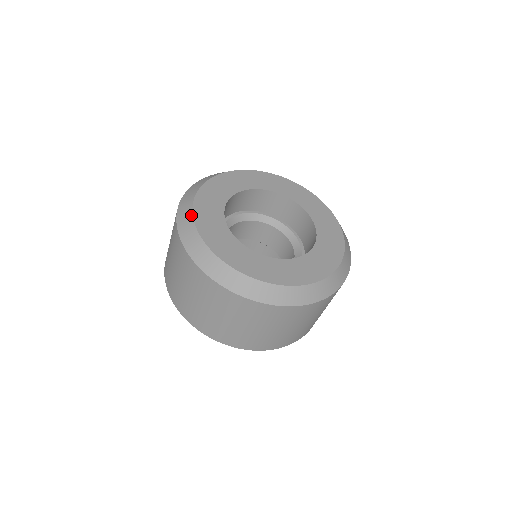
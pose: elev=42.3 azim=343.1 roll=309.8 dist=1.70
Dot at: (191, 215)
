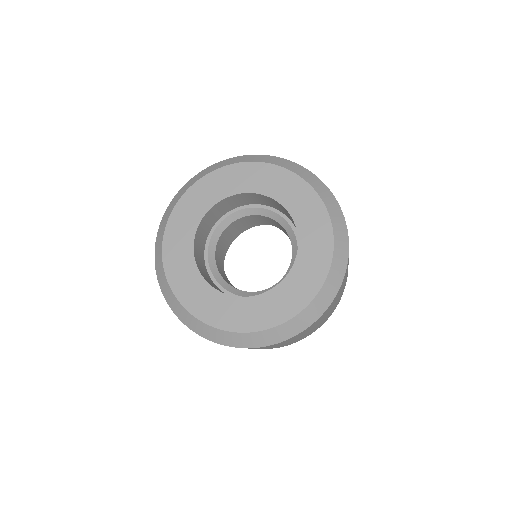
Dot at: (163, 233)
